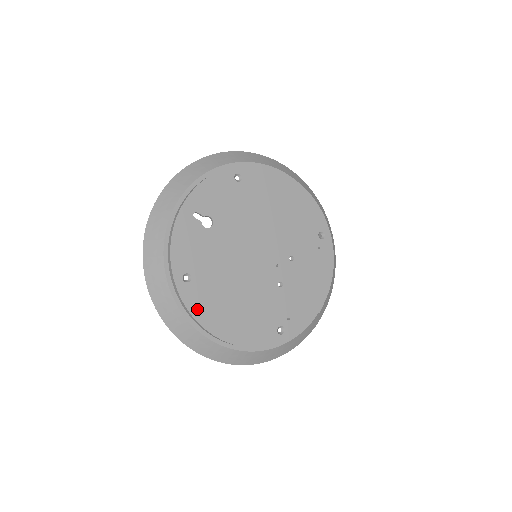
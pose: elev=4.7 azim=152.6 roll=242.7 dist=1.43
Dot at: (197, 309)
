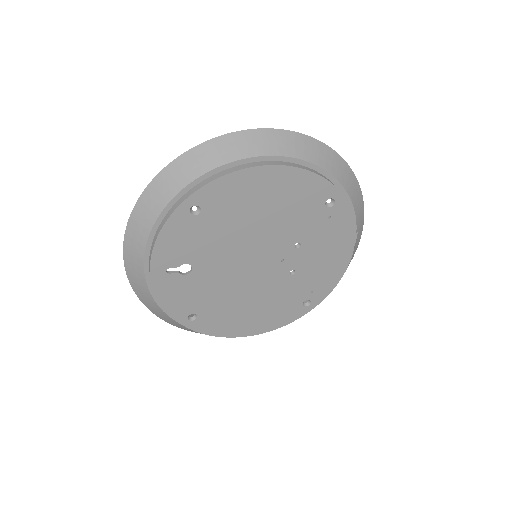
Dot at: (215, 330)
